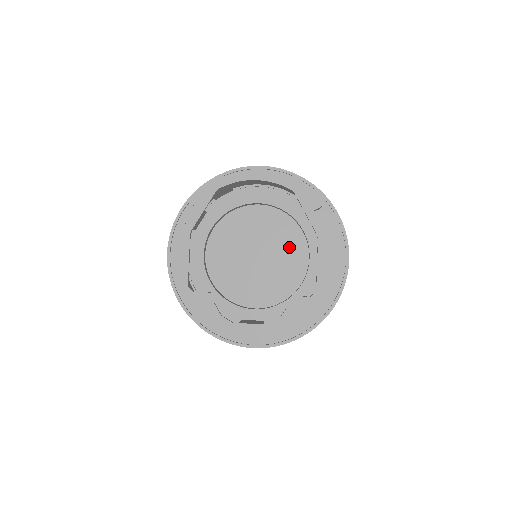
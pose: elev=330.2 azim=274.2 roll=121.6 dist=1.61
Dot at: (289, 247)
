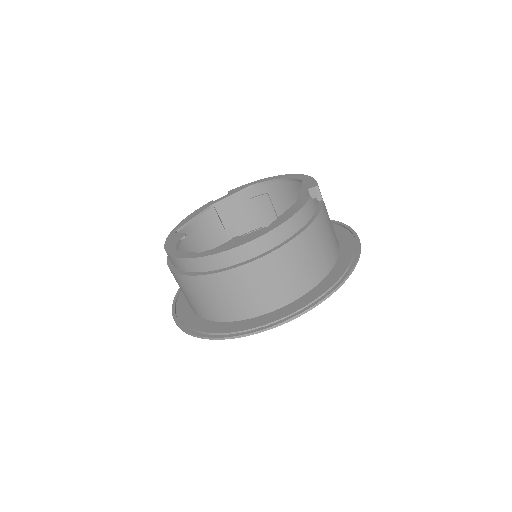
Dot at: occluded
